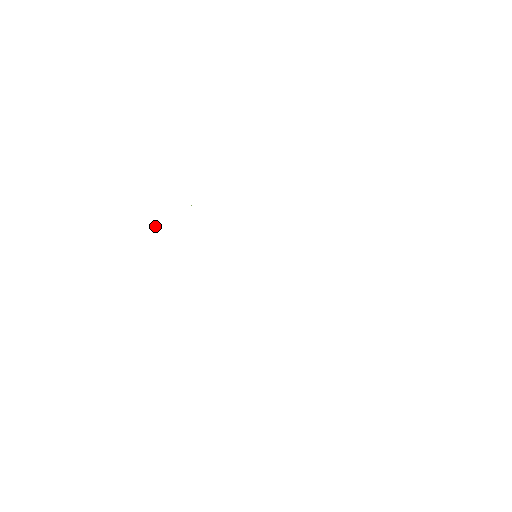
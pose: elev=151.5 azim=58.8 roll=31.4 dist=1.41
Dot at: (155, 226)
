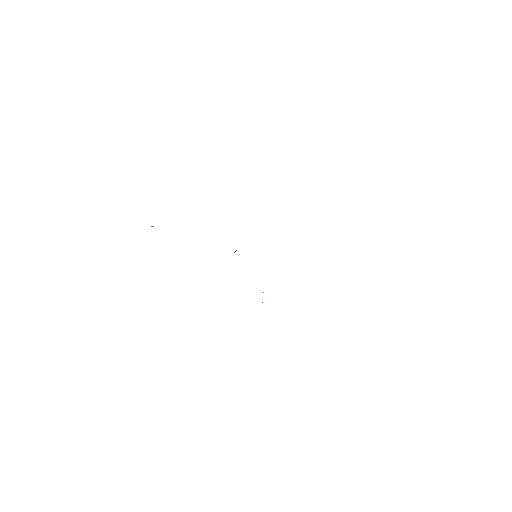
Dot at: occluded
